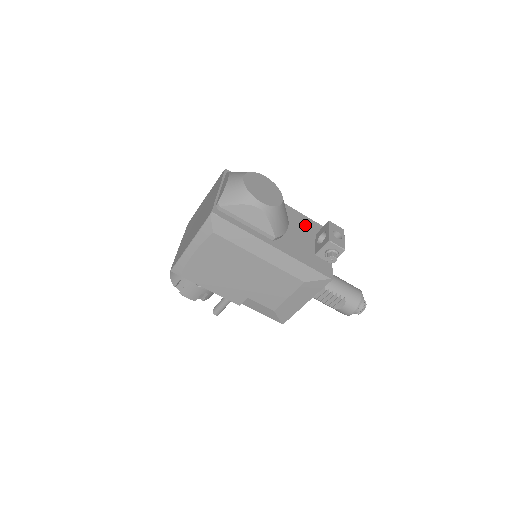
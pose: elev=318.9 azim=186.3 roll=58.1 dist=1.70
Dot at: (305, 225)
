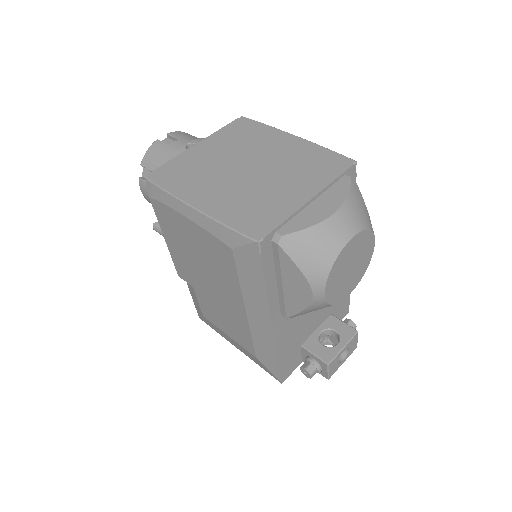
Dot at: occluded
